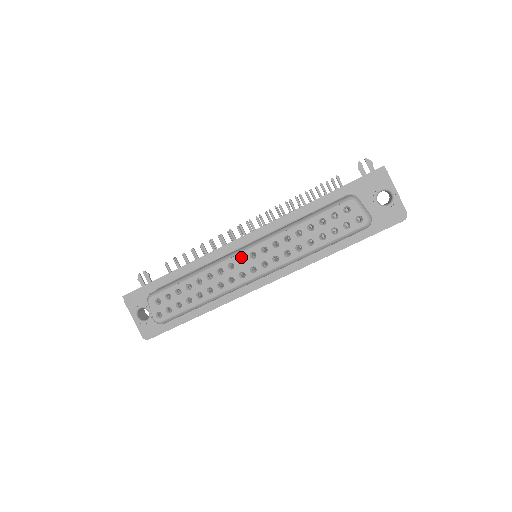
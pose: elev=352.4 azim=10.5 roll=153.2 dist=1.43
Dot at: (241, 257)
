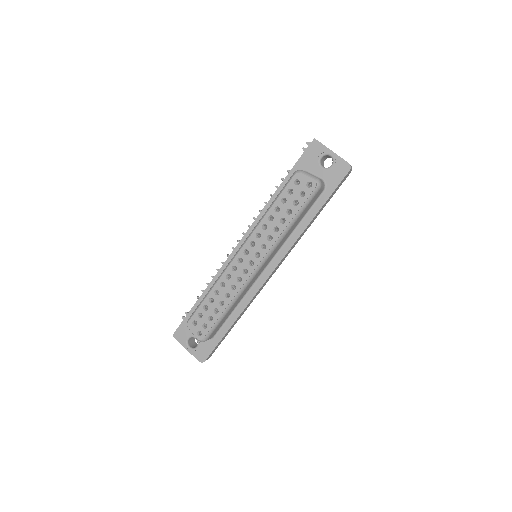
Dot at: (238, 258)
